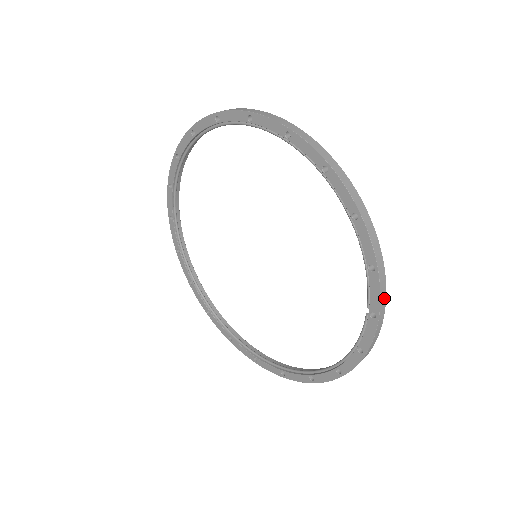
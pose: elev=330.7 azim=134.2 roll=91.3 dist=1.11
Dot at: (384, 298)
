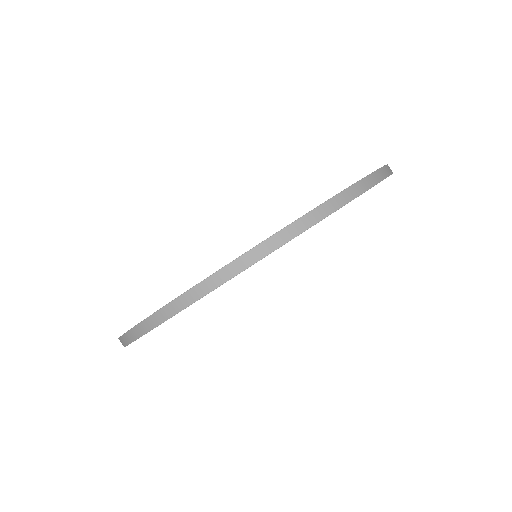
Dot at: (278, 243)
